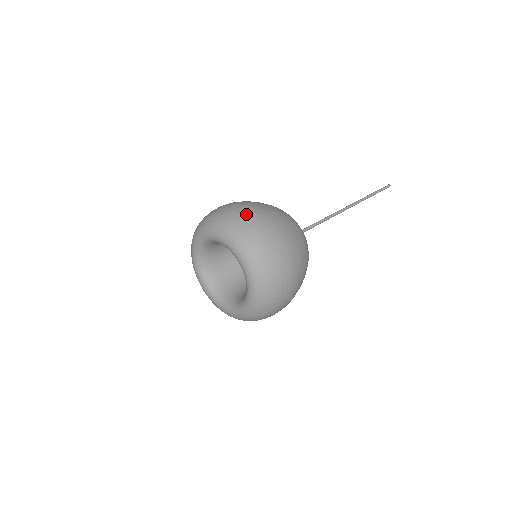
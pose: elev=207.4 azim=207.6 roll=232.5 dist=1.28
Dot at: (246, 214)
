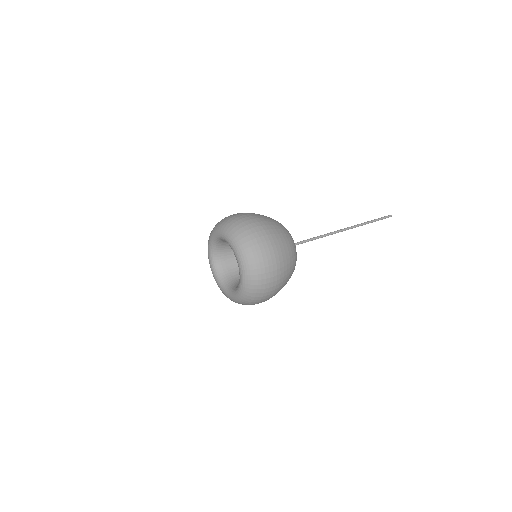
Dot at: occluded
